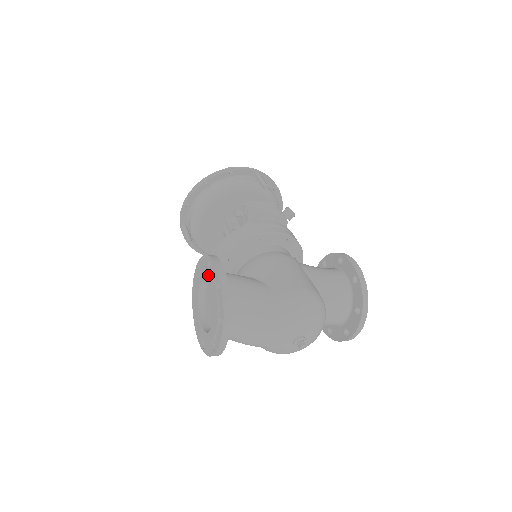
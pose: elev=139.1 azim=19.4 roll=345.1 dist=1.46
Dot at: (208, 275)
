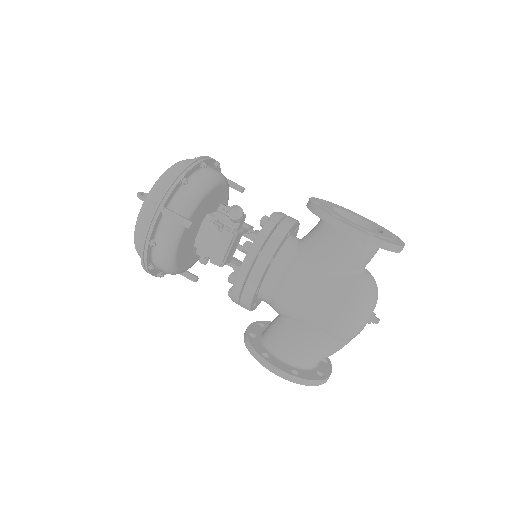
Dot at: occluded
